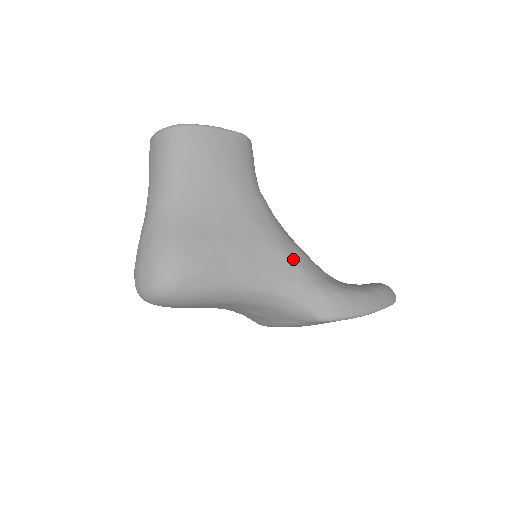
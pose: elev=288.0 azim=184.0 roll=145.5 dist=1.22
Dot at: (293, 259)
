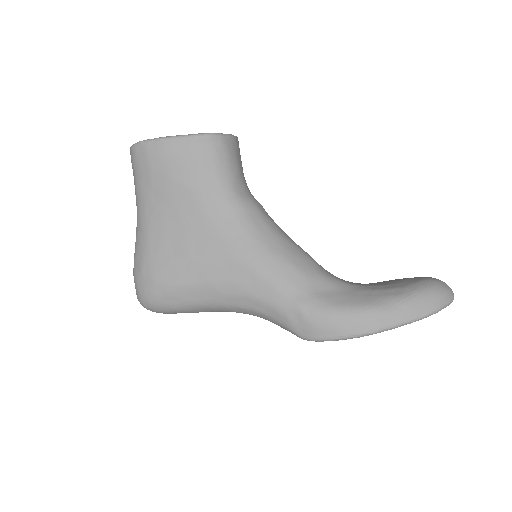
Dot at: (266, 273)
